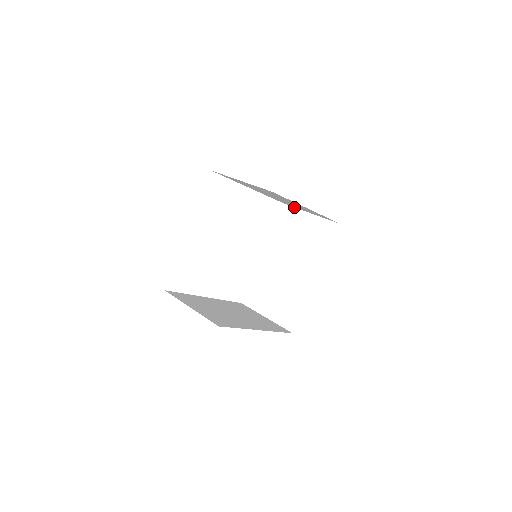
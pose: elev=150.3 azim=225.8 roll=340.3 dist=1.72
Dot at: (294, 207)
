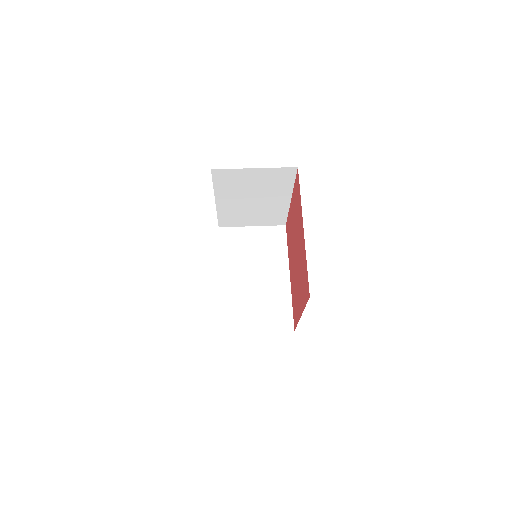
Dot at: (231, 227)
